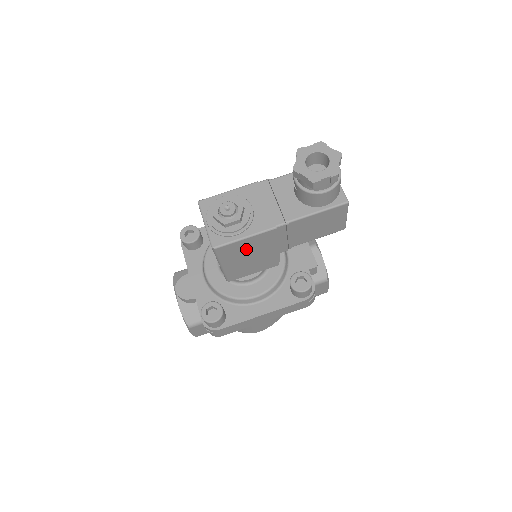
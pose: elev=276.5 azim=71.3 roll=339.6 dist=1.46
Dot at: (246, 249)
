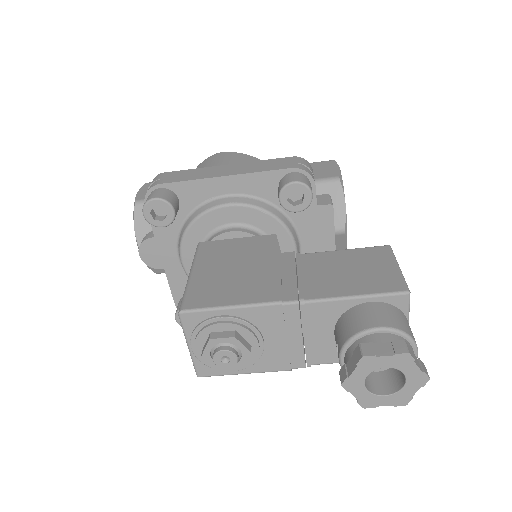
Dot at: occluded
